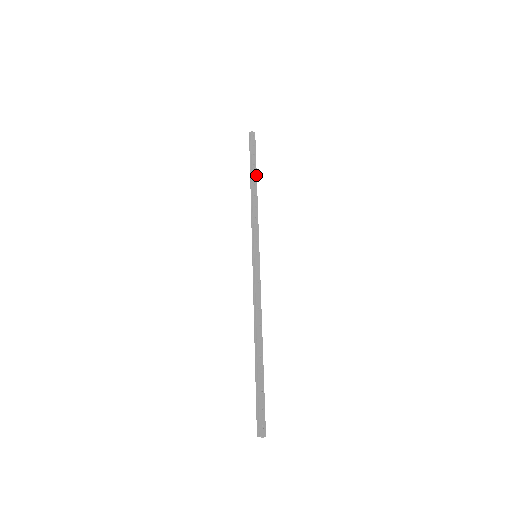
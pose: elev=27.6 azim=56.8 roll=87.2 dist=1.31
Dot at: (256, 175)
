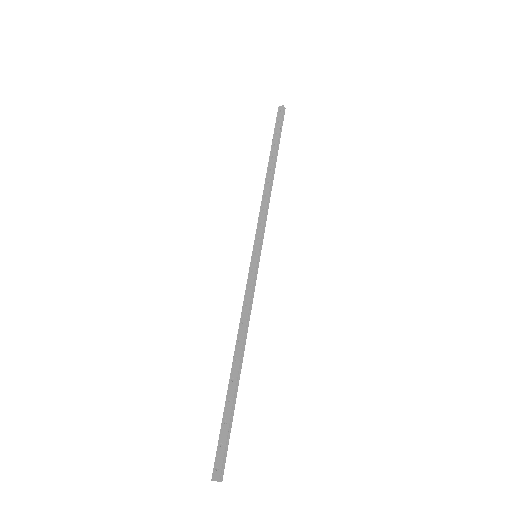
Dot at: (274, 157)
